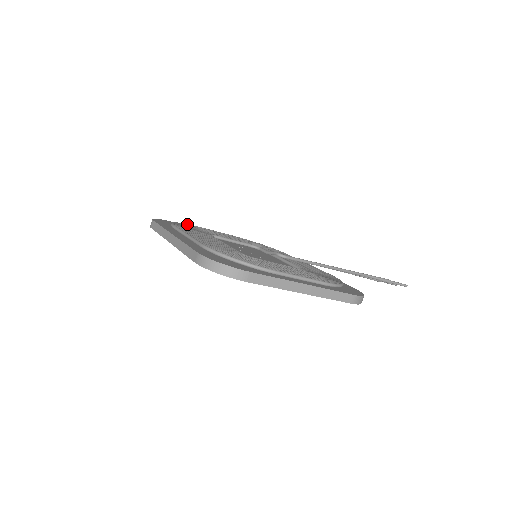
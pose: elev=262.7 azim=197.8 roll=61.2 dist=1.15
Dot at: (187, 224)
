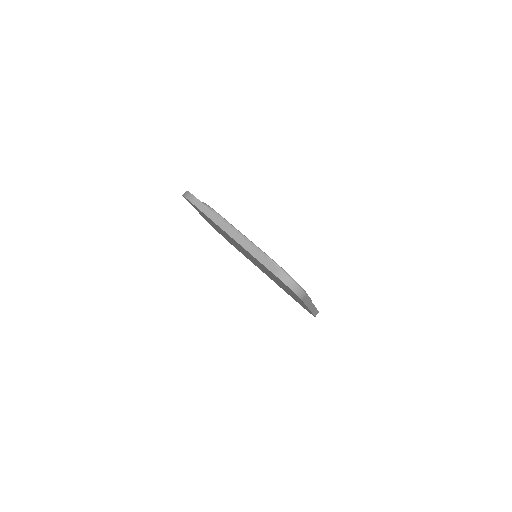
Dot at: occluded
